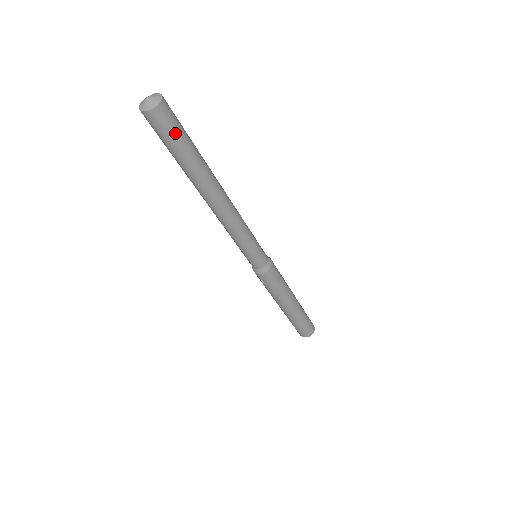
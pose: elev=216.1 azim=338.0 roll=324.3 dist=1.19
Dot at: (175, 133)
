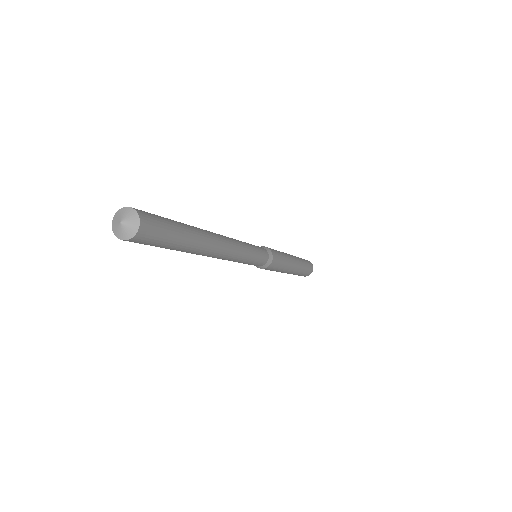
Dot at: (163, 236)
